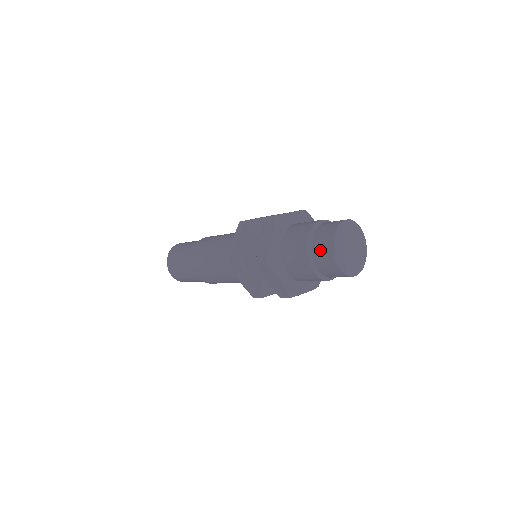
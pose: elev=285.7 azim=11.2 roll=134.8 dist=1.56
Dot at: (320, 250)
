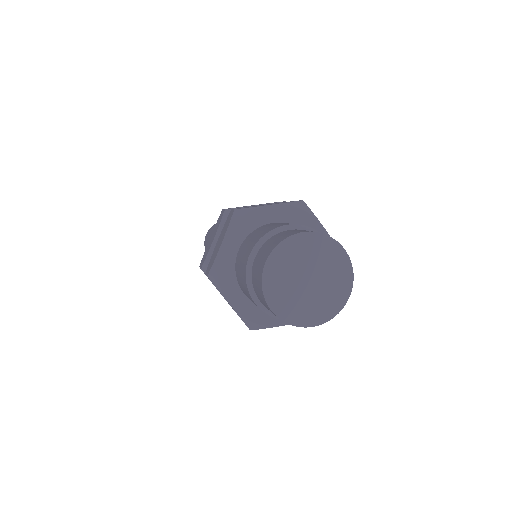
Dot at: occluded
